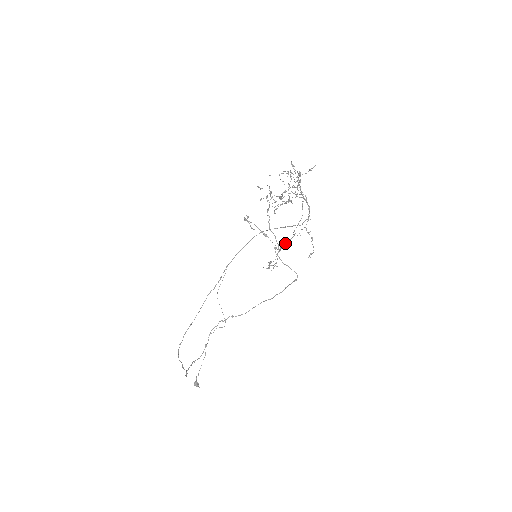
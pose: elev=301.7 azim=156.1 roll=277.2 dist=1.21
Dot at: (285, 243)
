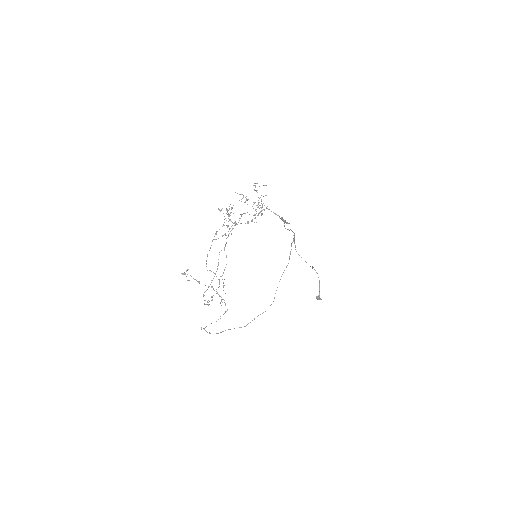
Dot at: (204, 292)
